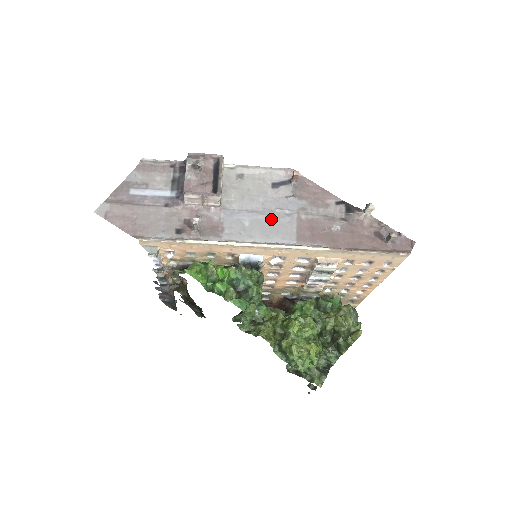
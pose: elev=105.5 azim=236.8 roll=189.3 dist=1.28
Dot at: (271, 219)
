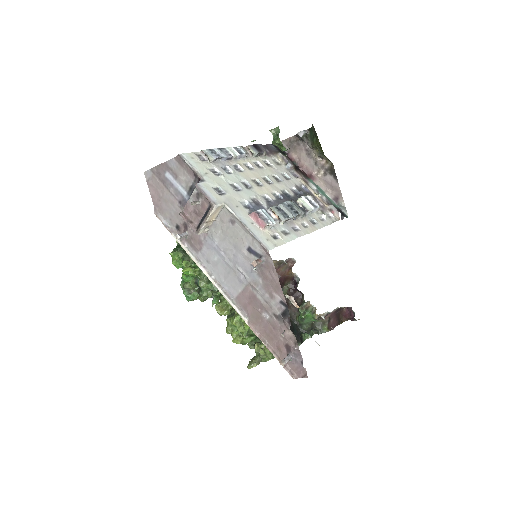
Dot at: (231, 270)
